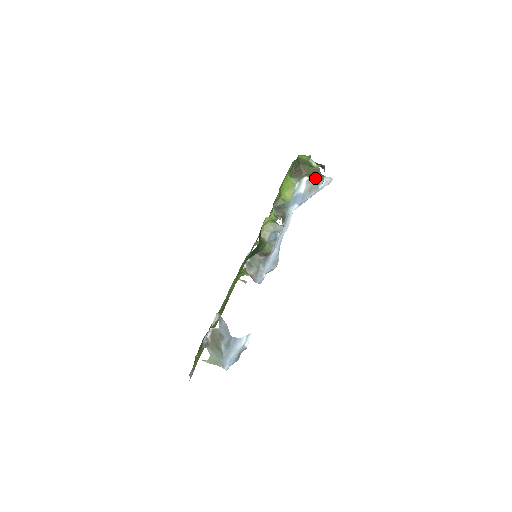
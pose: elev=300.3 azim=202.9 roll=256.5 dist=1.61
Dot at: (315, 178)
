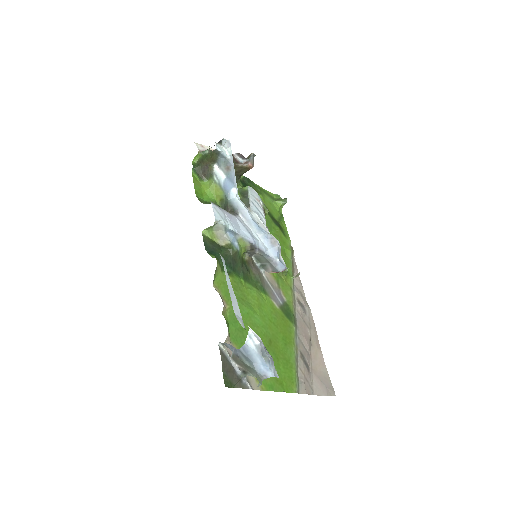
Dot at: (217, 158)
